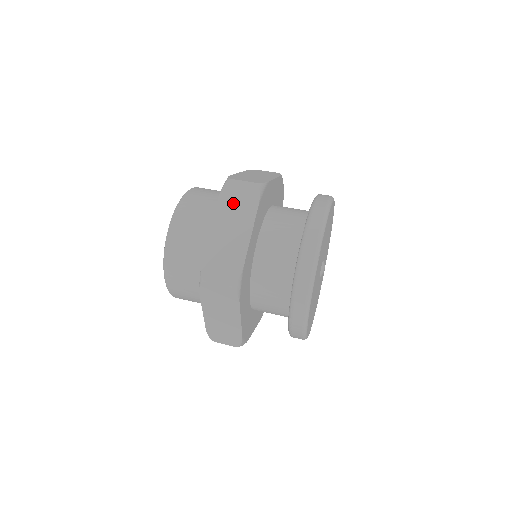
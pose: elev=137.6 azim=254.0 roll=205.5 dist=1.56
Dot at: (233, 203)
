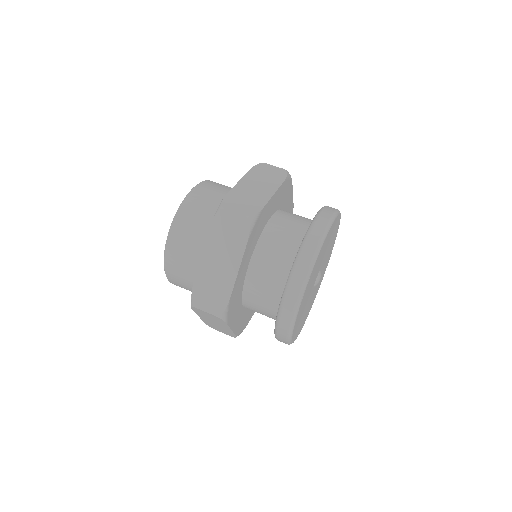
Dot at: (223, 235)
